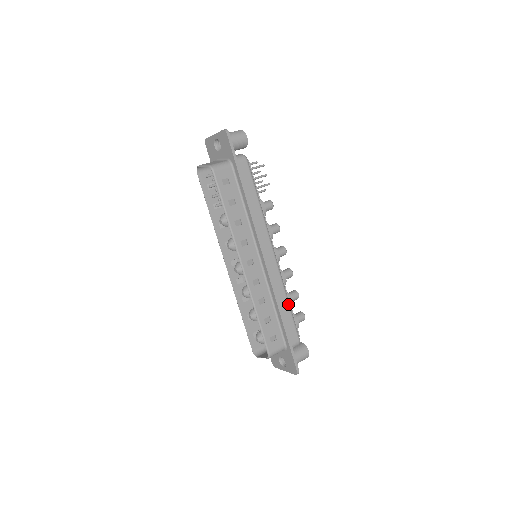
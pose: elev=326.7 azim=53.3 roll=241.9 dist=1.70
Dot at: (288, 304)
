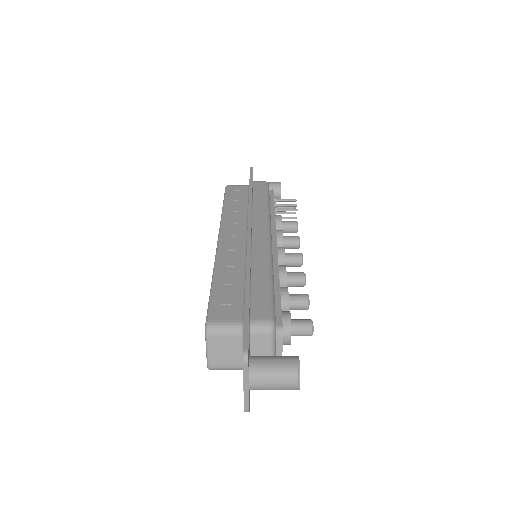
Dot at: (269, 277)
